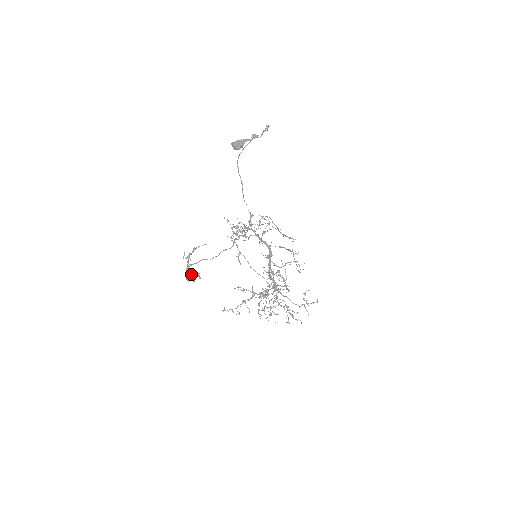
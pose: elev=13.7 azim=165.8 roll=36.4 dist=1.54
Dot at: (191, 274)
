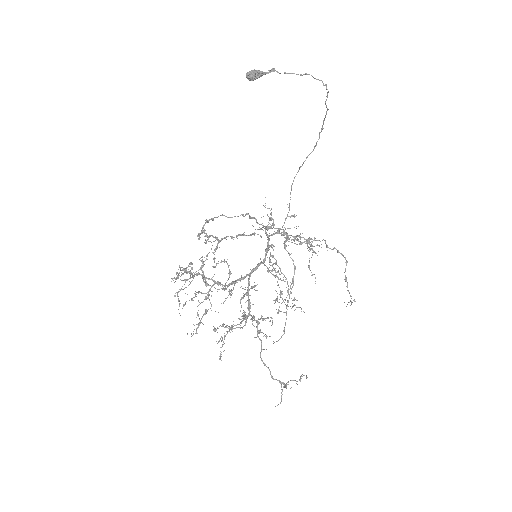
Dot at: occluded
